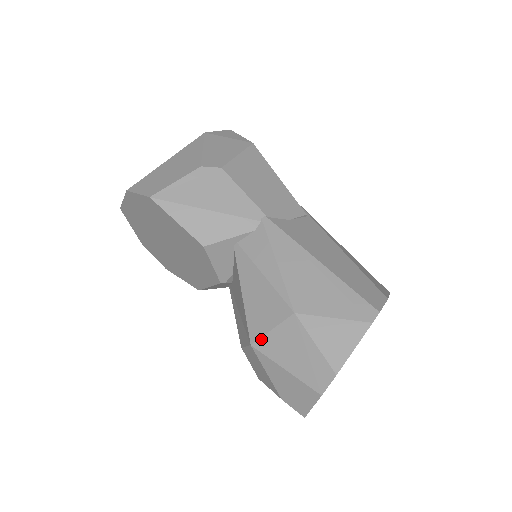
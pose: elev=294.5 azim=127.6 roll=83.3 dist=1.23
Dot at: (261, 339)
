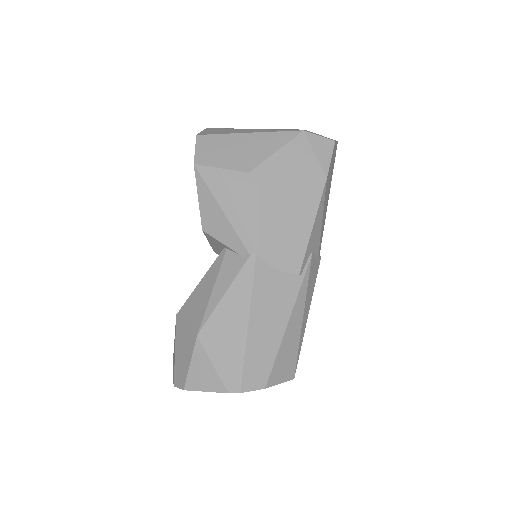
Dot at: (180, 320)
